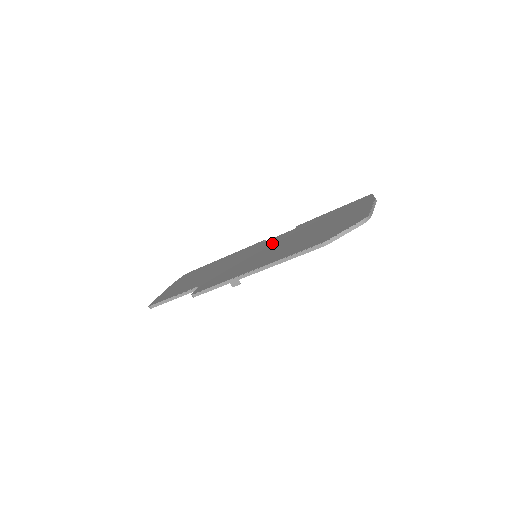
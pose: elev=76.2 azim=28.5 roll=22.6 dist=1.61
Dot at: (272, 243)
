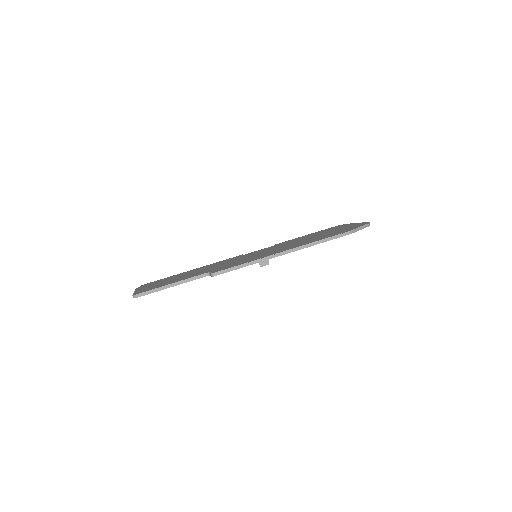
Dot at: (265, 250)
